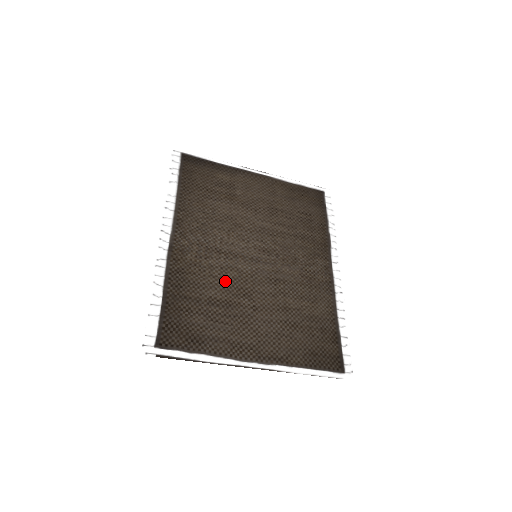
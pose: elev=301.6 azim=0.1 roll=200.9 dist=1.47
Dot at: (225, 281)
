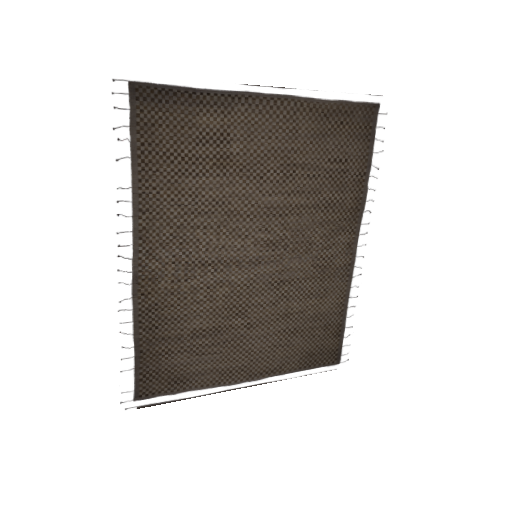
Dot at: (213, 304)
